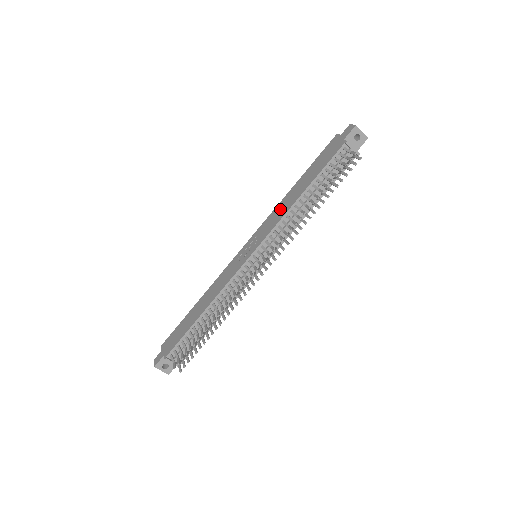
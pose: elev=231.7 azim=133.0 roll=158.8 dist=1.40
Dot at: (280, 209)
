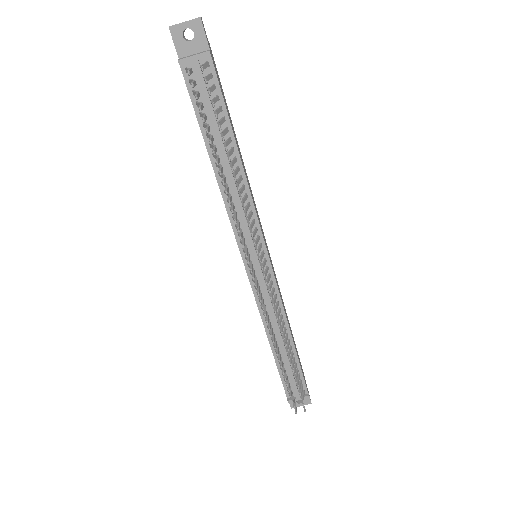
Dot at: occluded
